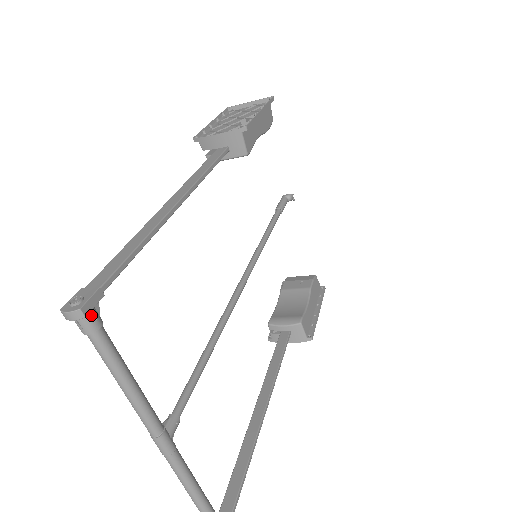
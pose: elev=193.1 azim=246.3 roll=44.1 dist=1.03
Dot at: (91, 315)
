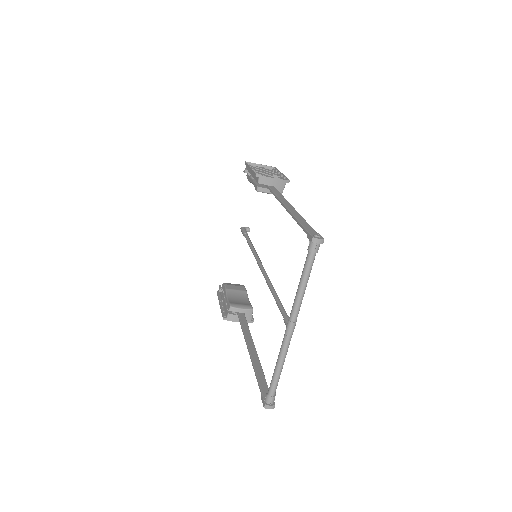
Dot at: occluded
